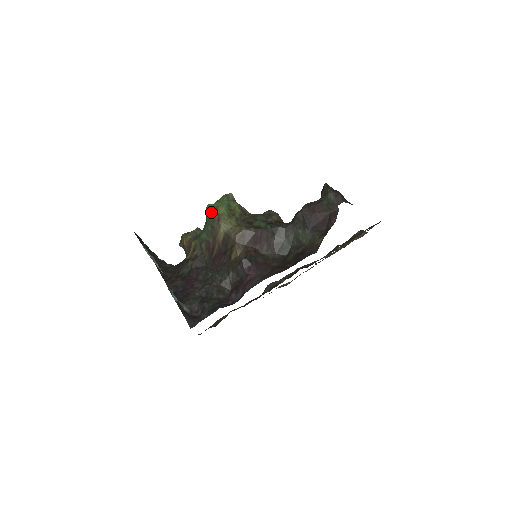
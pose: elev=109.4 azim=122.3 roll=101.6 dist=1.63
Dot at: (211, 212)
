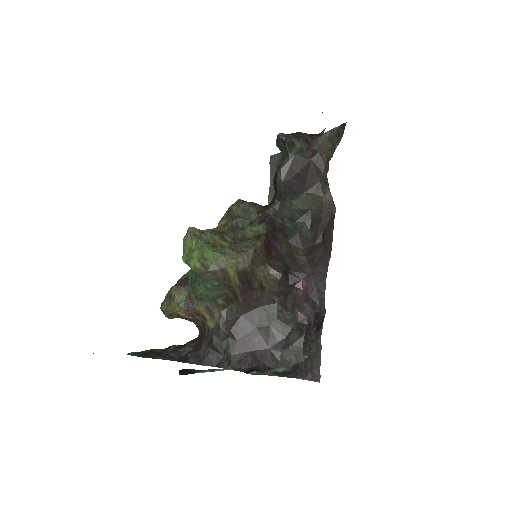
Dot at: (203, 268)
